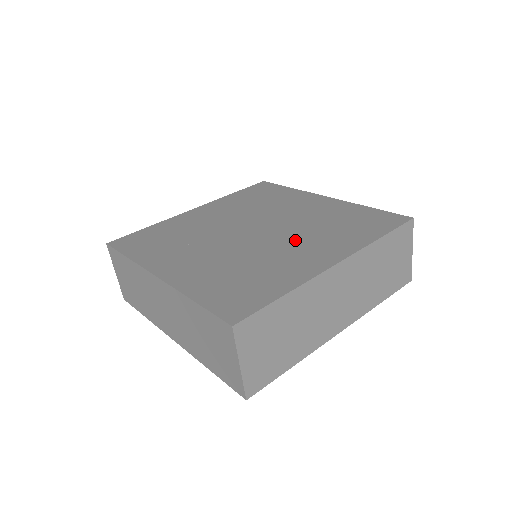
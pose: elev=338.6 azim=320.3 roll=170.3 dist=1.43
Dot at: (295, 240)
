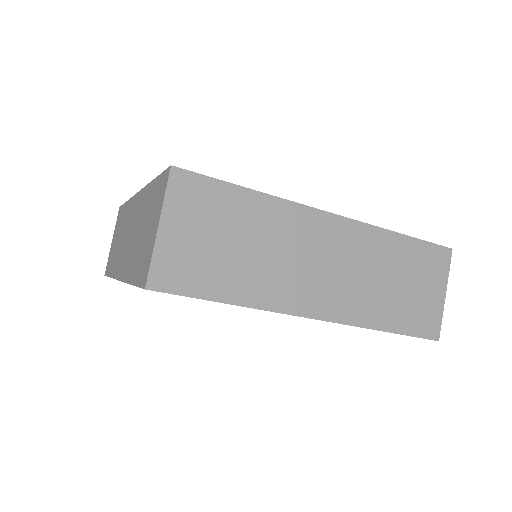
Dot at: occluded
